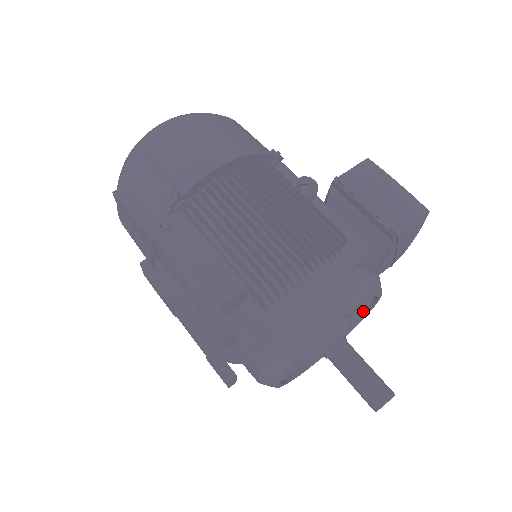
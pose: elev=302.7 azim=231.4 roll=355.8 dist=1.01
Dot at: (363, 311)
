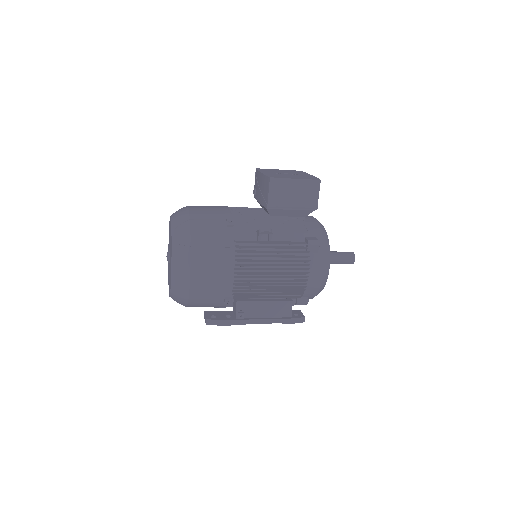
Dot at: occluded
